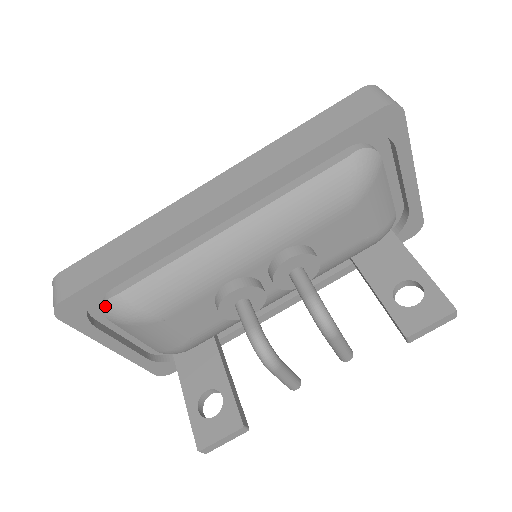
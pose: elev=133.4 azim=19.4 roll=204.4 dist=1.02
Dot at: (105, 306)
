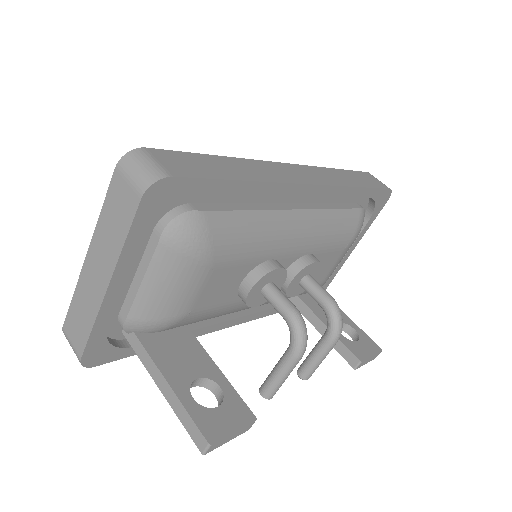
Dot at: (179, 217)
